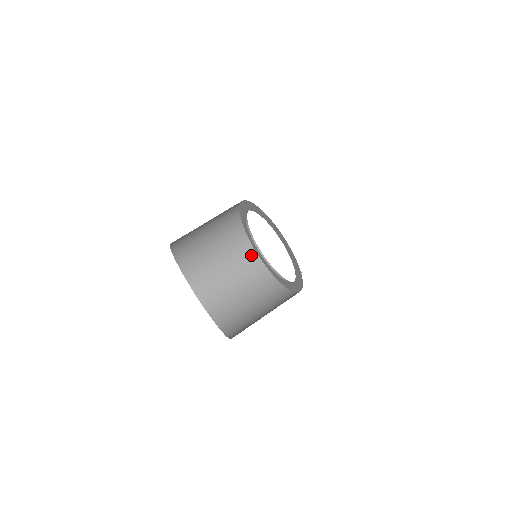
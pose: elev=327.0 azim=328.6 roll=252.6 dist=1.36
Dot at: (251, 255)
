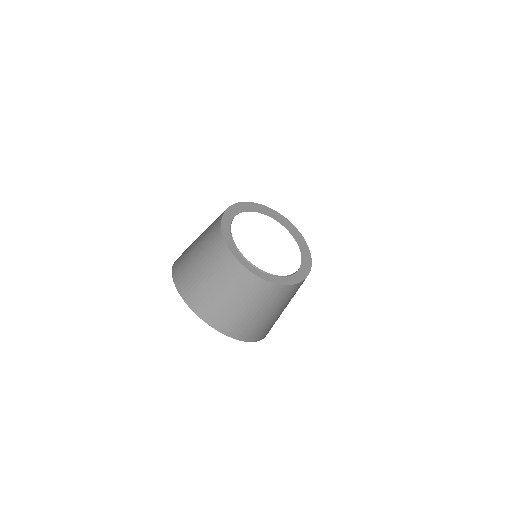
Dot at: (233, 263)
